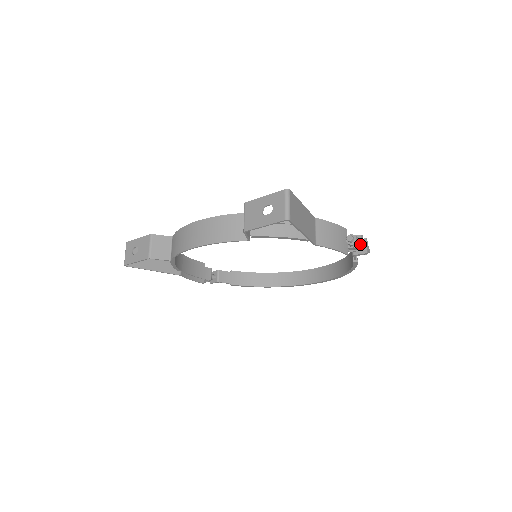
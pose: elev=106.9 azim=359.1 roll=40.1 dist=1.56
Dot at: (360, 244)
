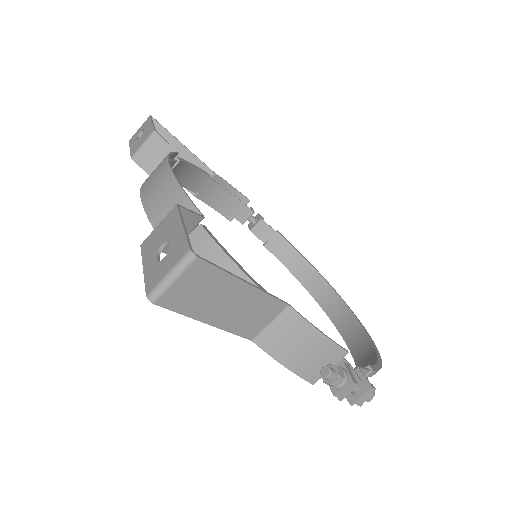
Dot at: (339, 391)
